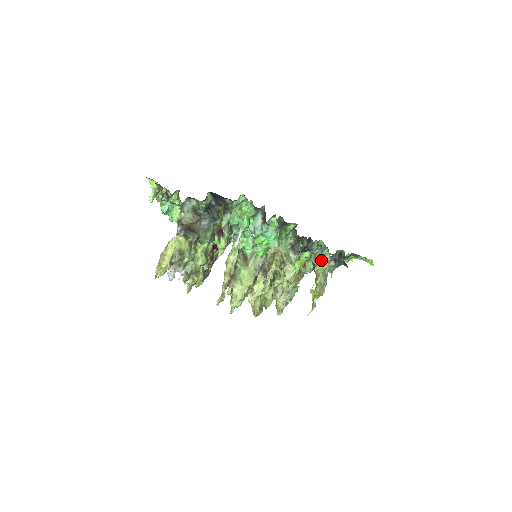
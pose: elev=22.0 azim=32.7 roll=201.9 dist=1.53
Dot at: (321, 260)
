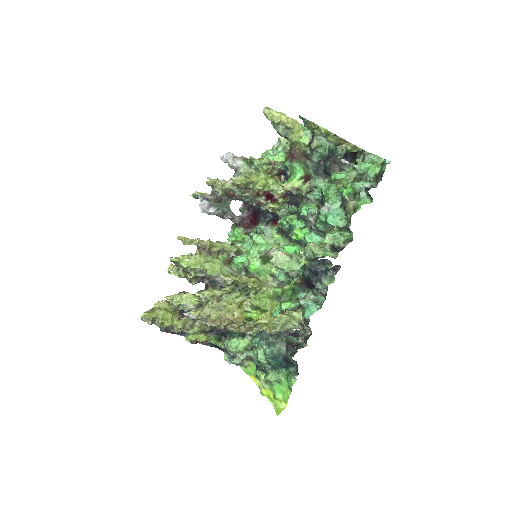
Dot at: (298, 313)
